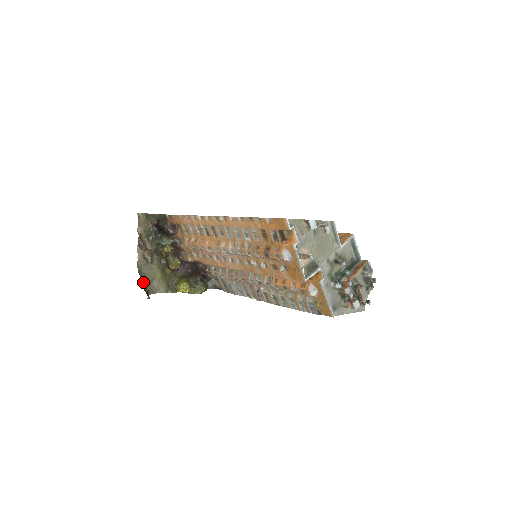
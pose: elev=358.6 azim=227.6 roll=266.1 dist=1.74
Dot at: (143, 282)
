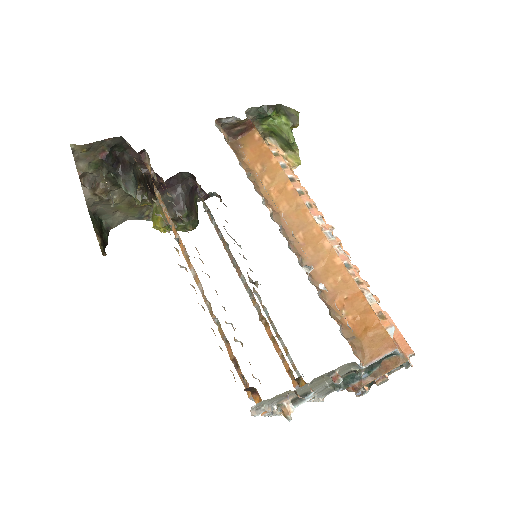
Dot at: (101, 216)
